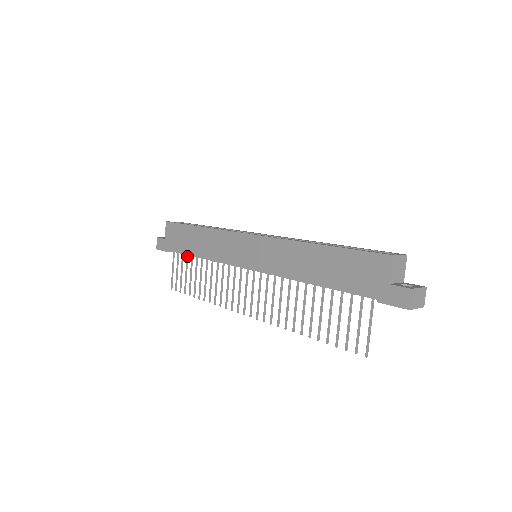
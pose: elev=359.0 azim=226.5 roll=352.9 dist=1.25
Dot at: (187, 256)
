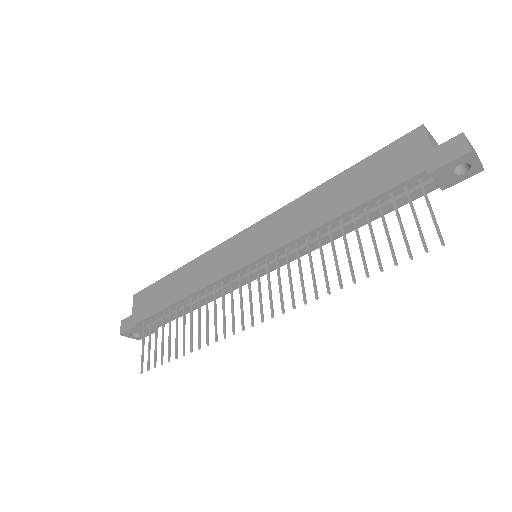
Dot at: (163, 316)
